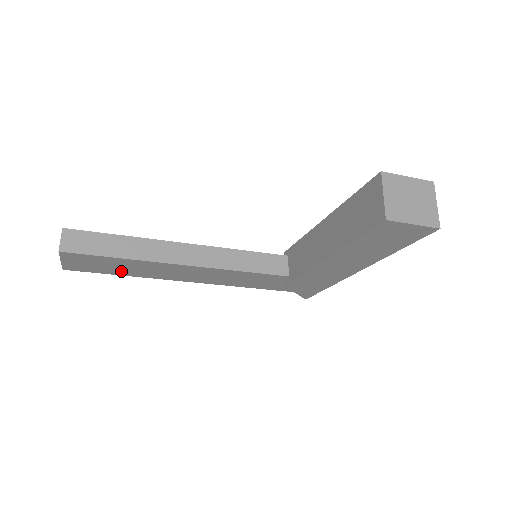
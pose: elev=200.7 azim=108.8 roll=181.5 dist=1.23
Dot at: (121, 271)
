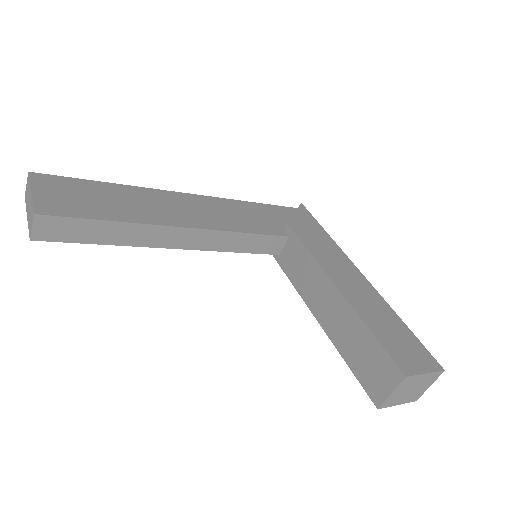
Dot at: occluded
